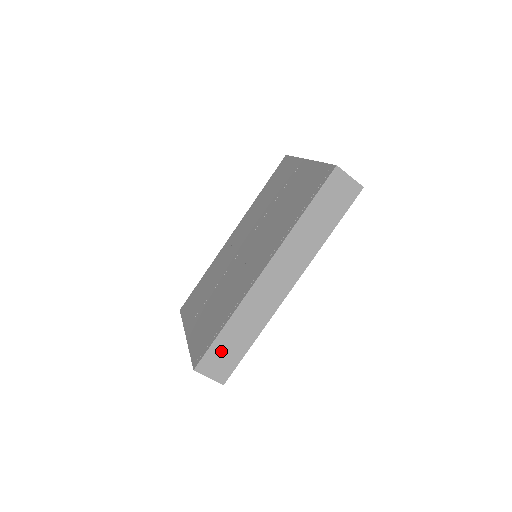
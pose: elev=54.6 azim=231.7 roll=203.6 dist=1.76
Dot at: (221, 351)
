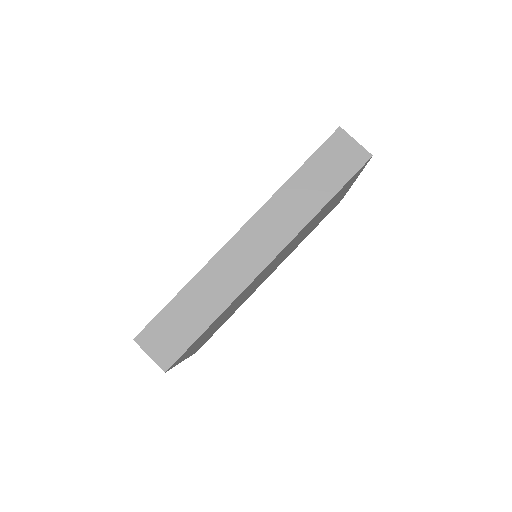
Dot at: (171, 323)
